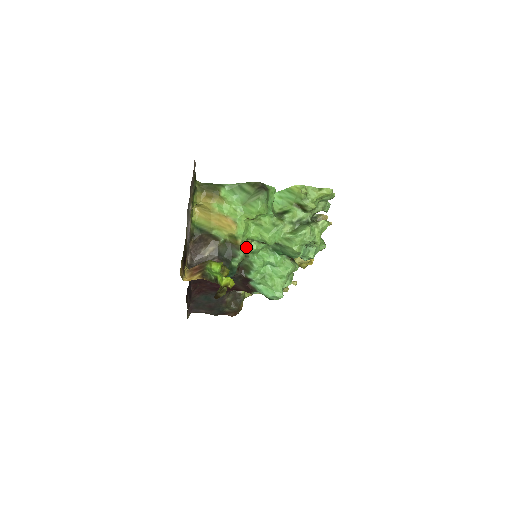
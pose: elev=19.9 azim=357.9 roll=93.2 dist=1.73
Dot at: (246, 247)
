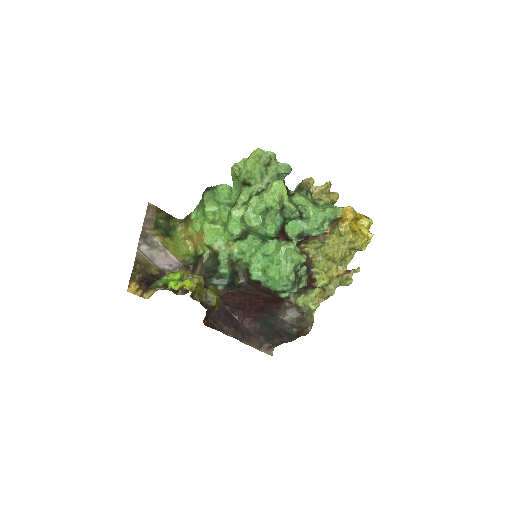
Dot at: (227, 250)
